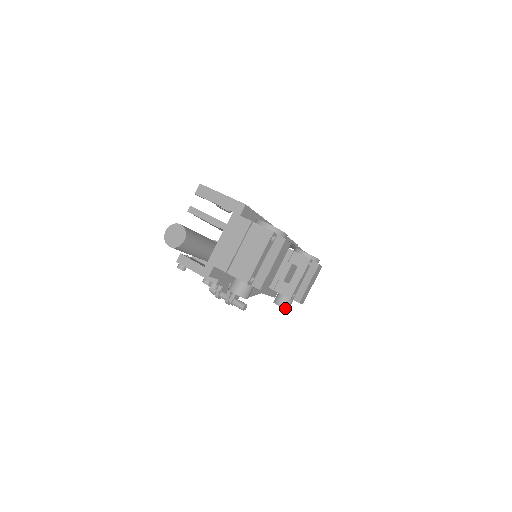
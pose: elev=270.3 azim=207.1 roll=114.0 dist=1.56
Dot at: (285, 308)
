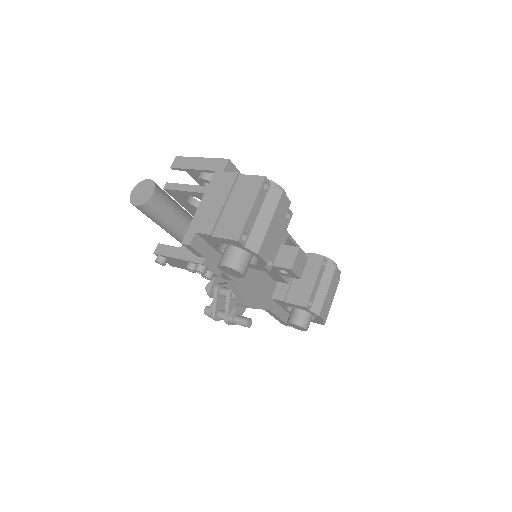
Dot at: (302, 326)
